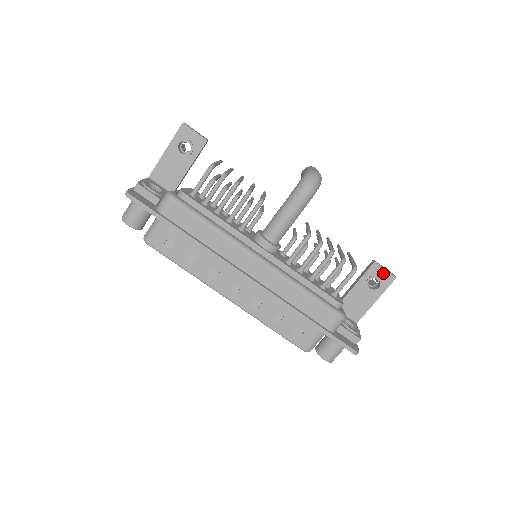
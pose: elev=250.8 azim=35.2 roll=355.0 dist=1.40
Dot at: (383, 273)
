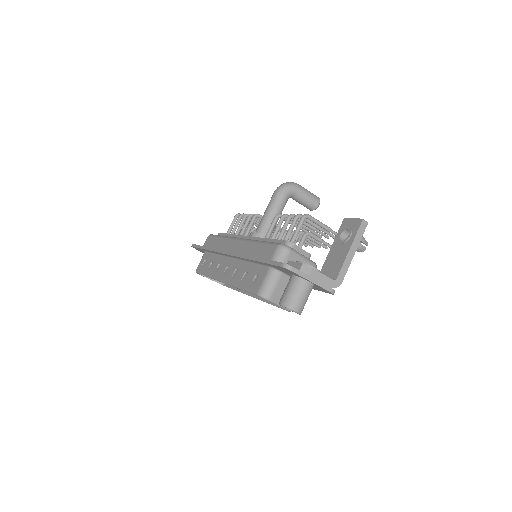
Dot at: (352, 222)
